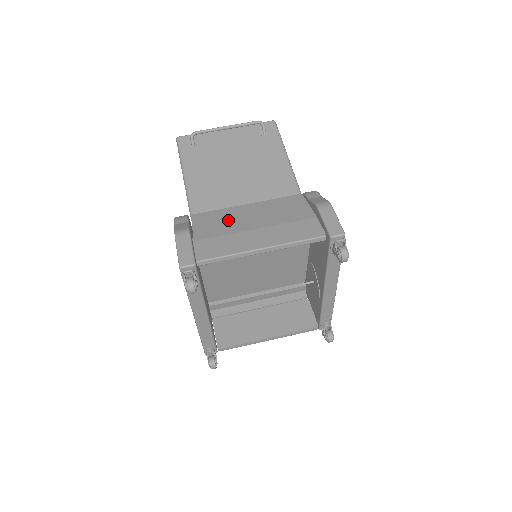
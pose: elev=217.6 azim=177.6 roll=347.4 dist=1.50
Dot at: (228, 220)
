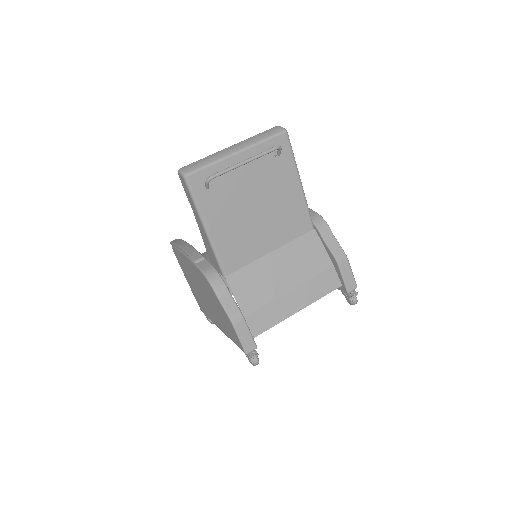
Dot at: (263, 281)
